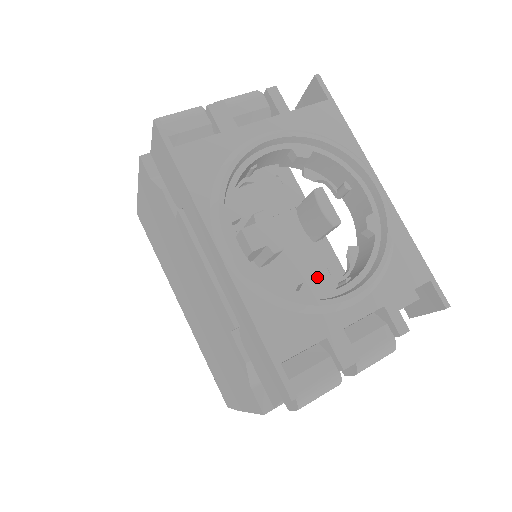
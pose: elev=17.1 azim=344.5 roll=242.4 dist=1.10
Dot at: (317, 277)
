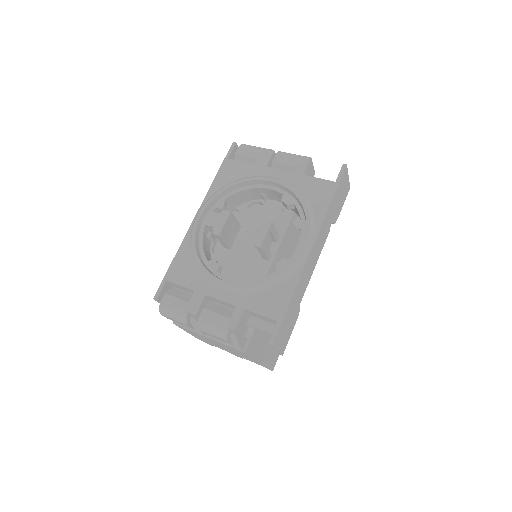
Dot at: (244, 276)
